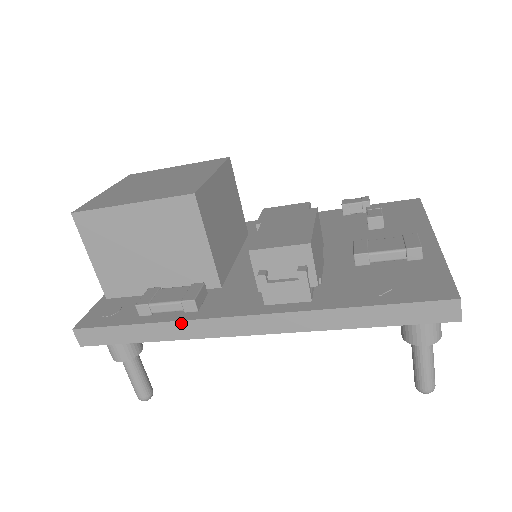
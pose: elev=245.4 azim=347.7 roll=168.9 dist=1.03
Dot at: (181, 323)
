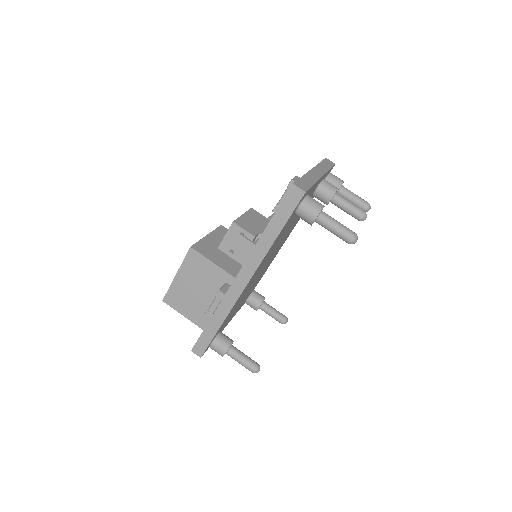
Dot at: (220, 305)
